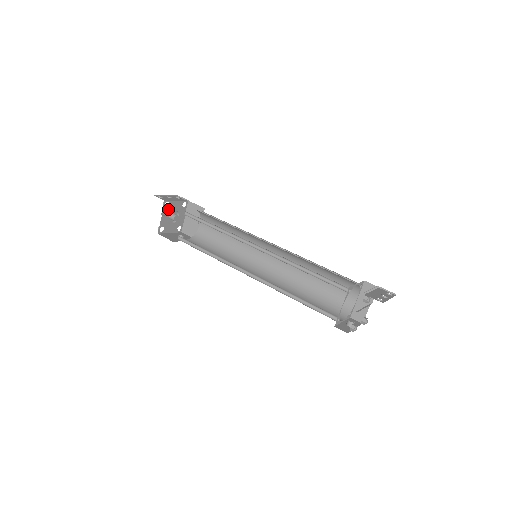
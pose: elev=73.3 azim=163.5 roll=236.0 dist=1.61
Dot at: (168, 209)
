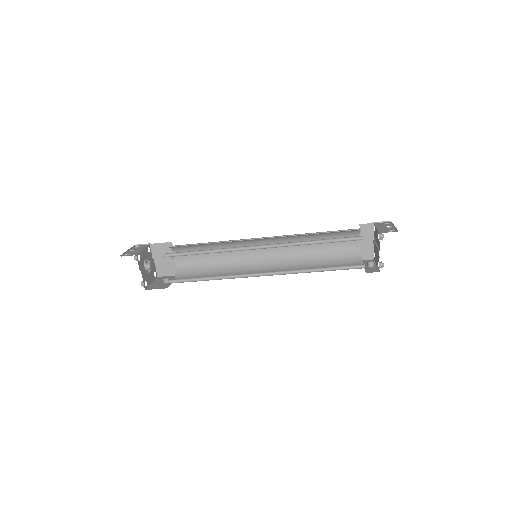
Dot at: (141, 262)
